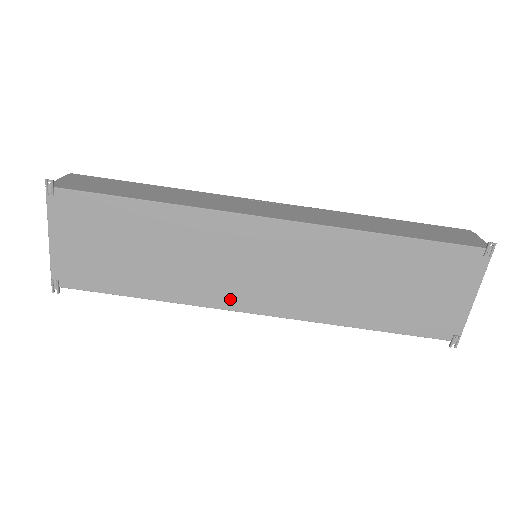
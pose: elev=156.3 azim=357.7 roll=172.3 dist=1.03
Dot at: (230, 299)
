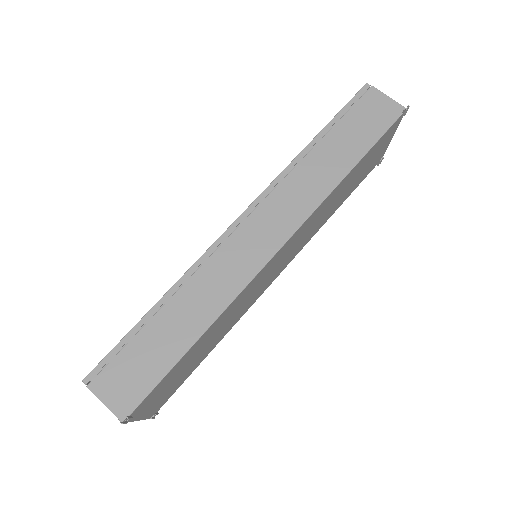
Dot at: (261, 293)
